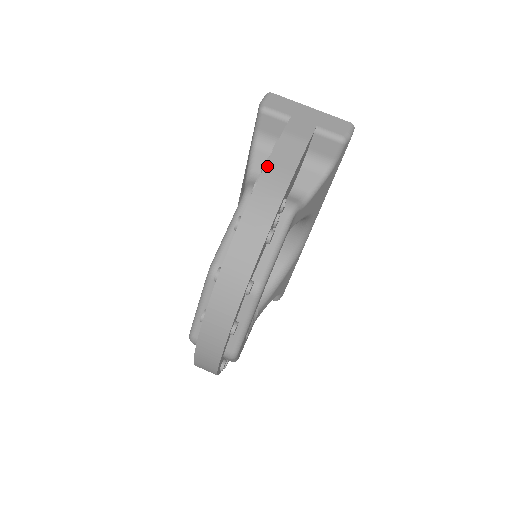
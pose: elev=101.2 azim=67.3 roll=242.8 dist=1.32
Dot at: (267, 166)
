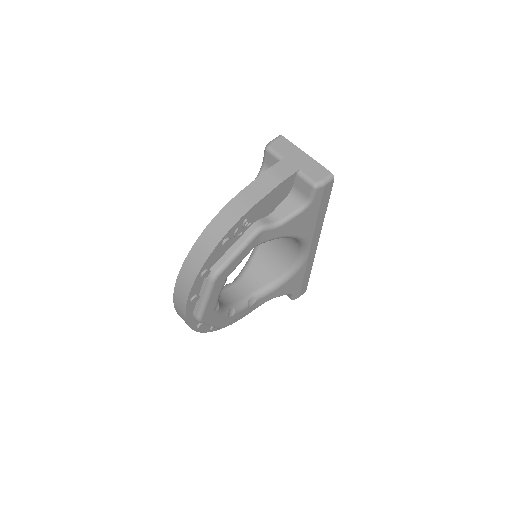
Dot at: (242, 192)
